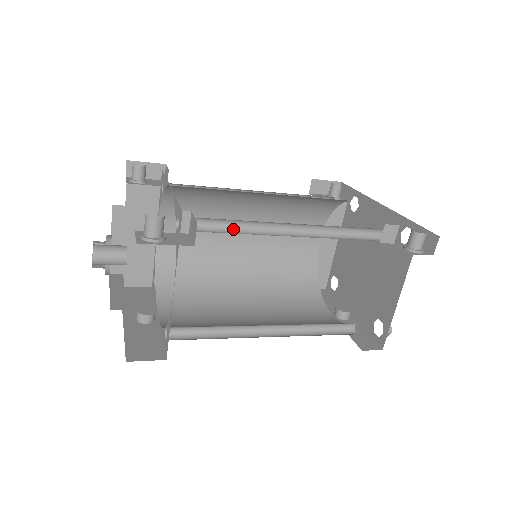
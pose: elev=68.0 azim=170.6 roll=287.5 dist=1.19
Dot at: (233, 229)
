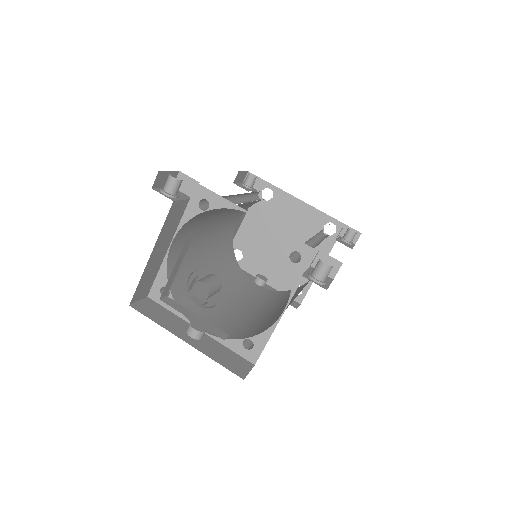
Dot at: occluded
